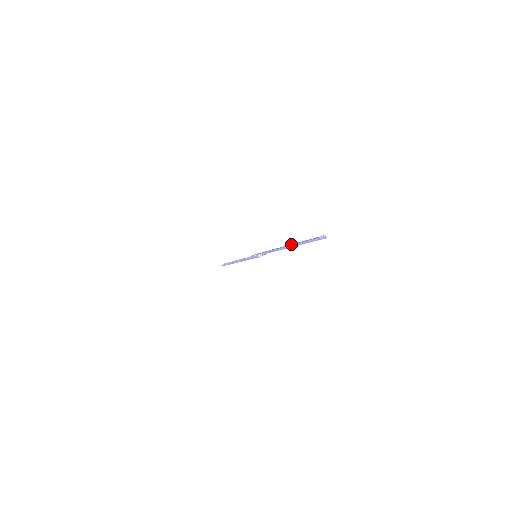
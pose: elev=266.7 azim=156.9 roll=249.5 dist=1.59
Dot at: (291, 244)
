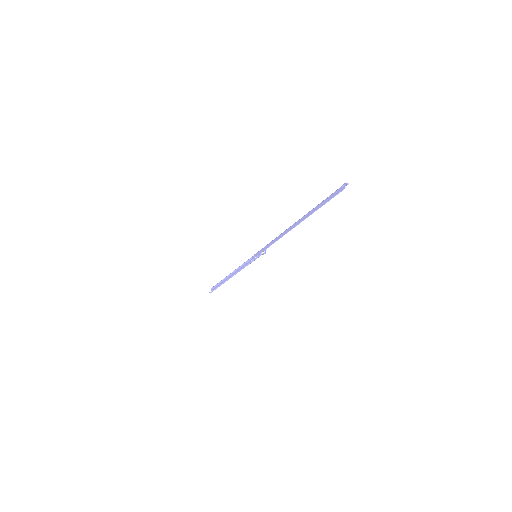
Dot at: (303, 217)
